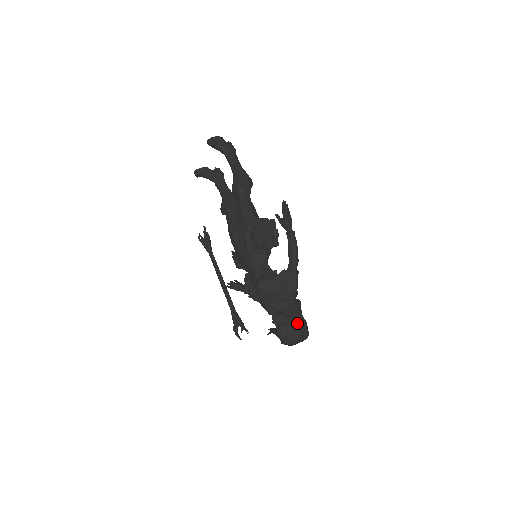
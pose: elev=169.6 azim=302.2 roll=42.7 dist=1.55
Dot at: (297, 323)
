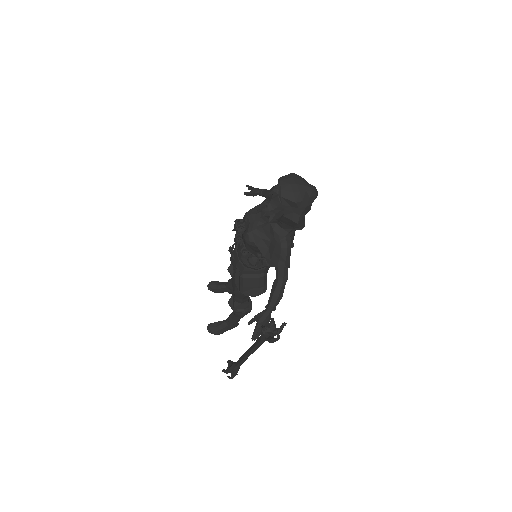
Dot at: occluded
